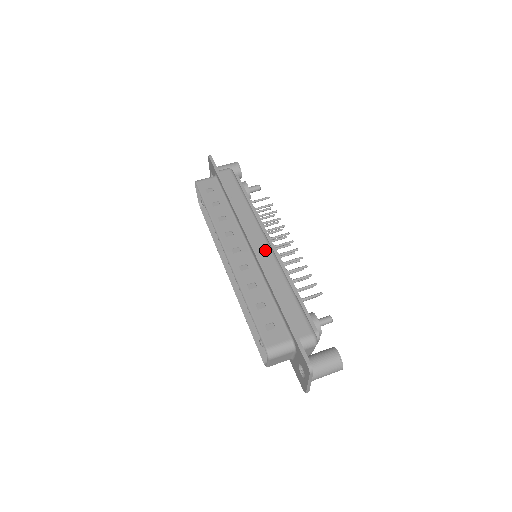
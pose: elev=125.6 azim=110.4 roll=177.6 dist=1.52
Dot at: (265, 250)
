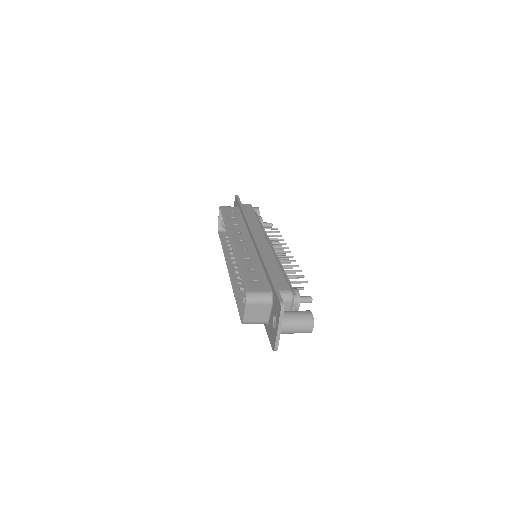
Dot at: (265, 243)
